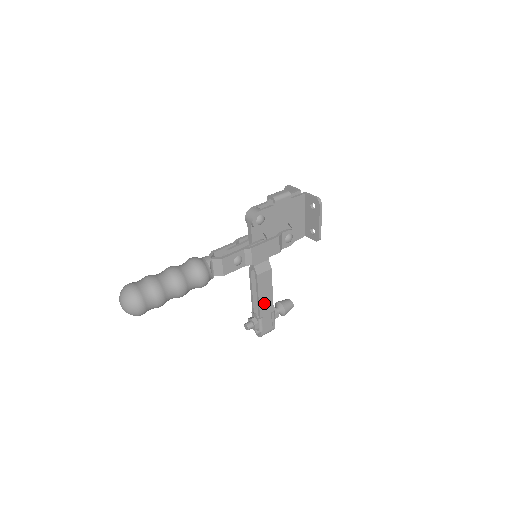
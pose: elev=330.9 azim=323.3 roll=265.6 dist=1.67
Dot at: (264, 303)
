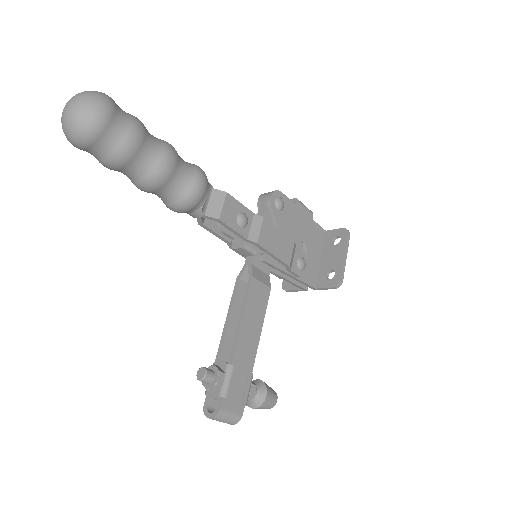
Dot at: (245, 340)
